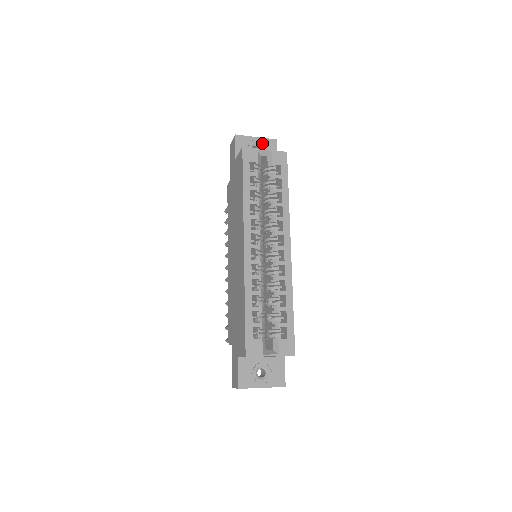
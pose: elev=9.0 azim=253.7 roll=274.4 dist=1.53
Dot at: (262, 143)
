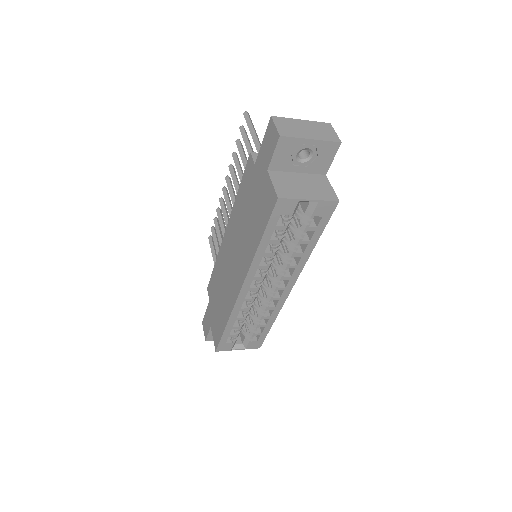
Dot at: (316, 148)
